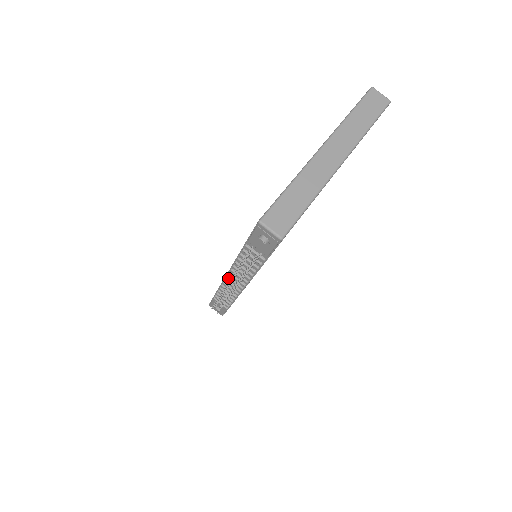
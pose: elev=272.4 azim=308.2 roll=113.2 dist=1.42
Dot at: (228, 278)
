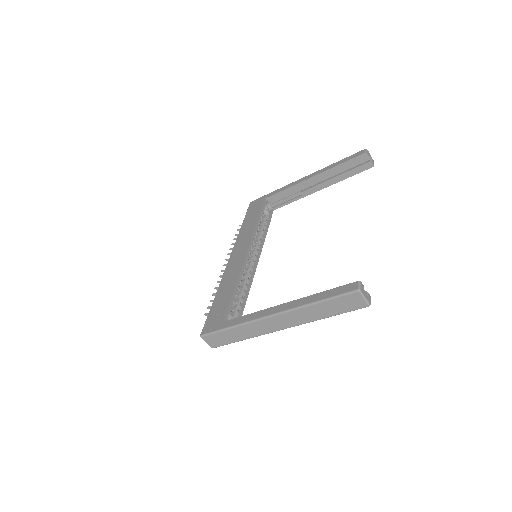
Dot at: occluded
